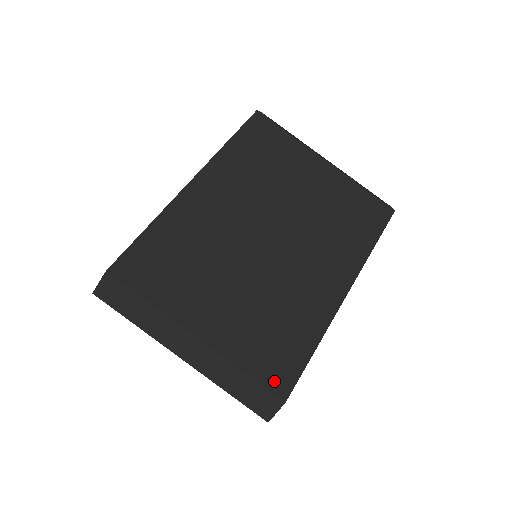
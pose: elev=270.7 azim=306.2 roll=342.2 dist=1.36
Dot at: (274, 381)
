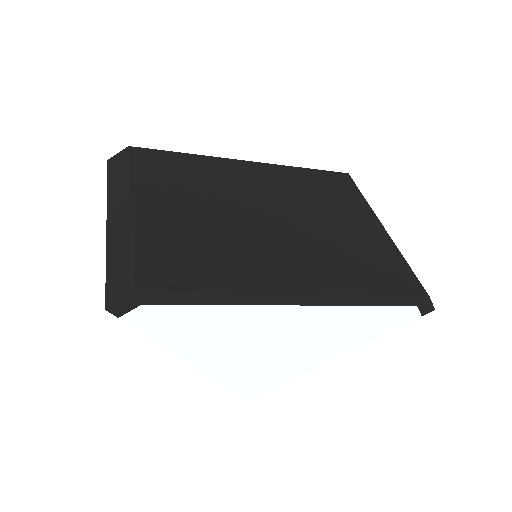
Dot at: (148, 273)
